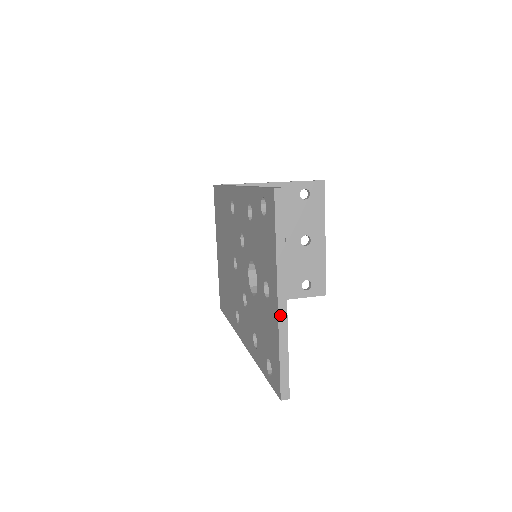
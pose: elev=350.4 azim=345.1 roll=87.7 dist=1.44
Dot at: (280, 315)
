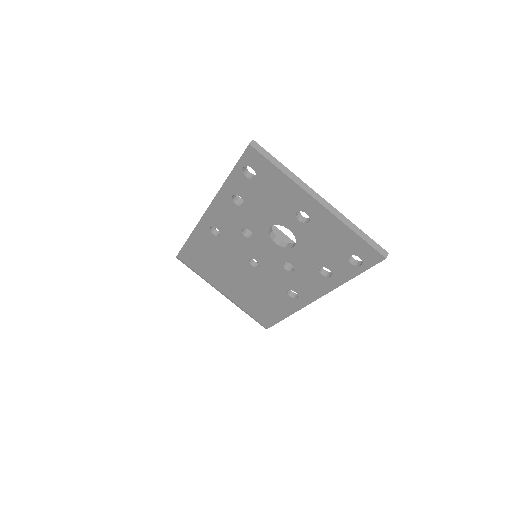
Dot at: (330, 210)
